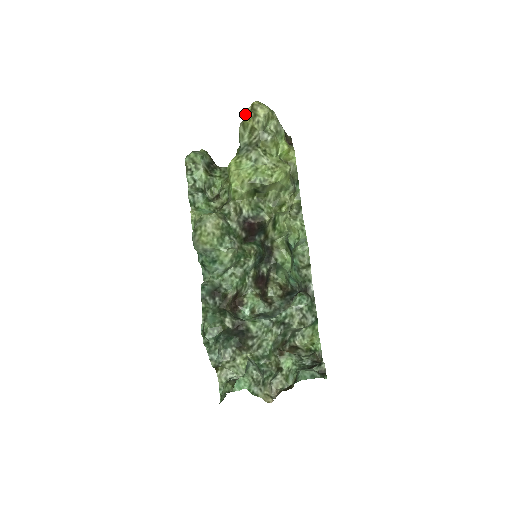
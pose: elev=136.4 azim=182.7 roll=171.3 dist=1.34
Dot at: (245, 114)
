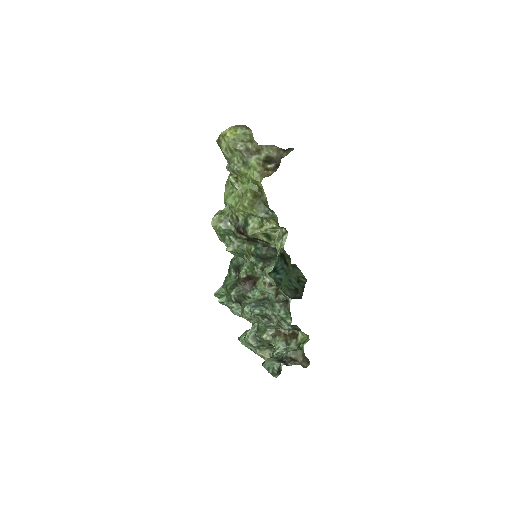
Dot at: (217, 142)
